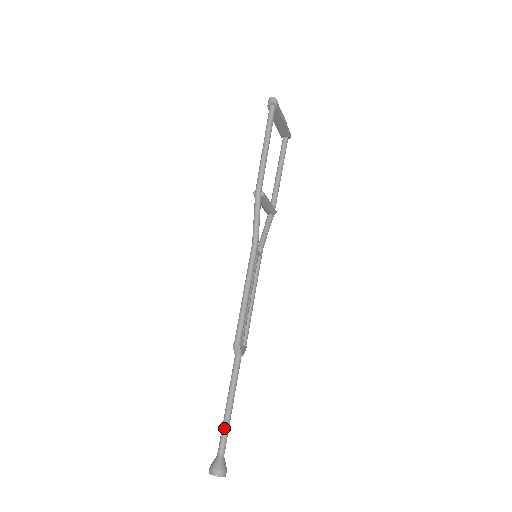
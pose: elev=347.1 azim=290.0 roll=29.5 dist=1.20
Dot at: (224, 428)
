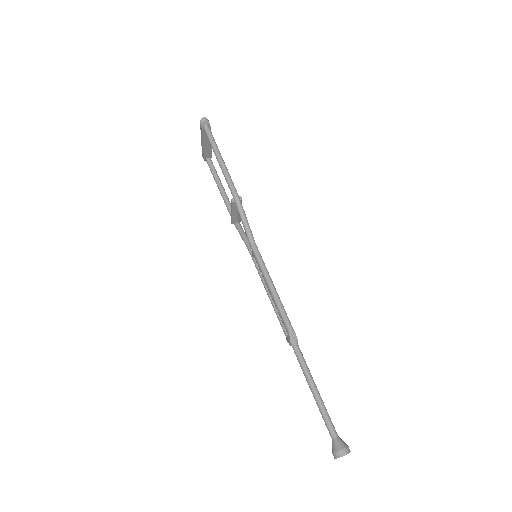
Dot at: (324, 411)
